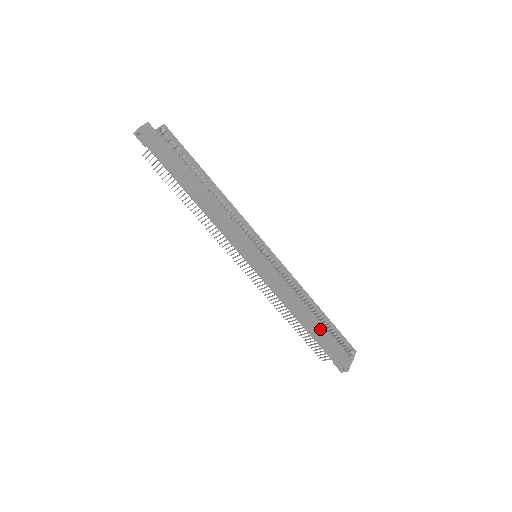
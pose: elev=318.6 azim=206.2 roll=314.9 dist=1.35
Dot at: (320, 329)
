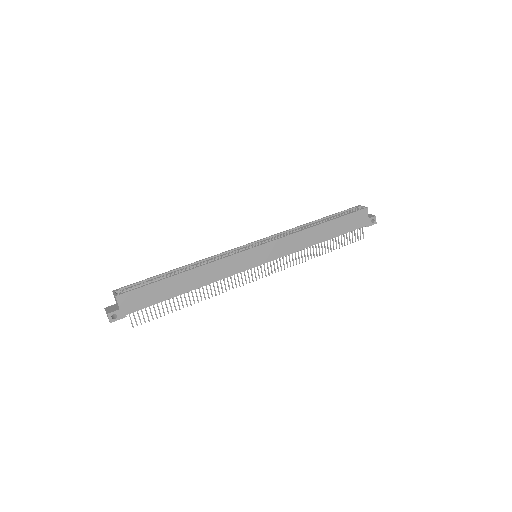
Dot at: (334, 223)
